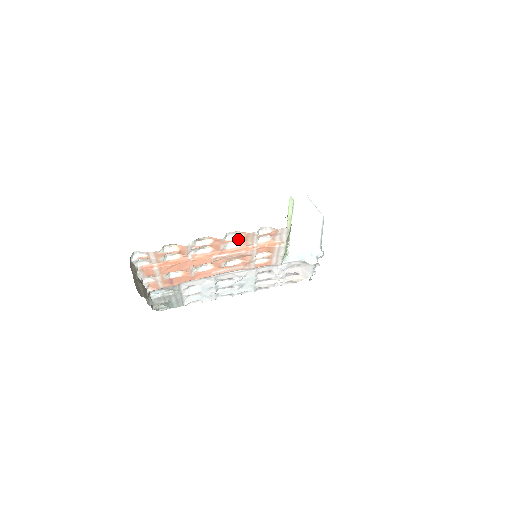
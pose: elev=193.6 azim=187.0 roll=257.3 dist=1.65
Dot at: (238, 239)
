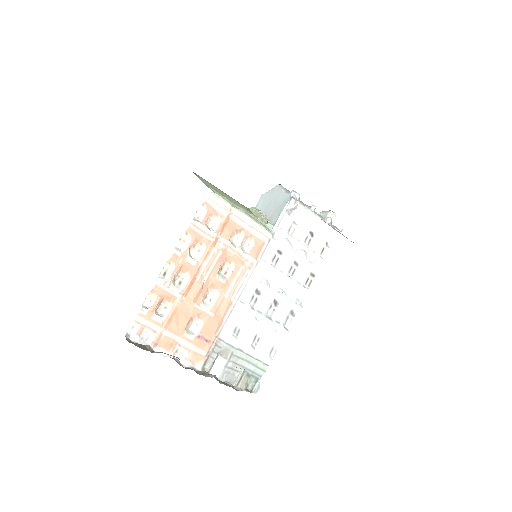
Dot at: (192, 242)
